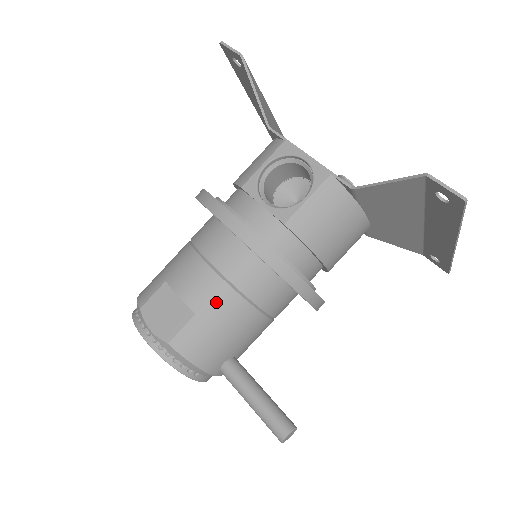
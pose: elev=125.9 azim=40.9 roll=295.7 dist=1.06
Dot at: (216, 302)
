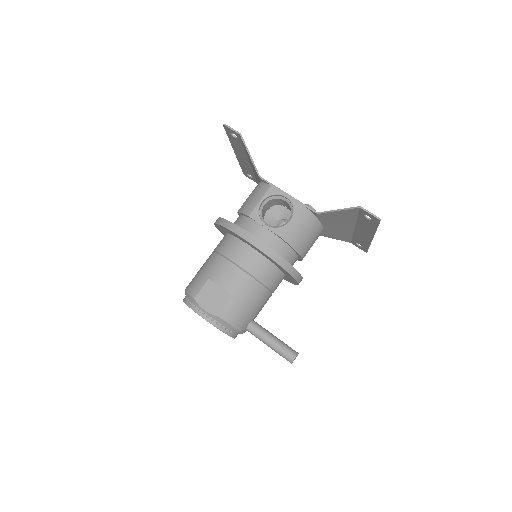
Dot at: (245, 288)
